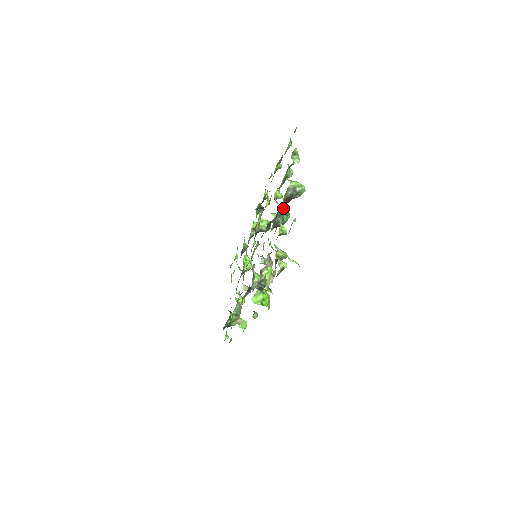
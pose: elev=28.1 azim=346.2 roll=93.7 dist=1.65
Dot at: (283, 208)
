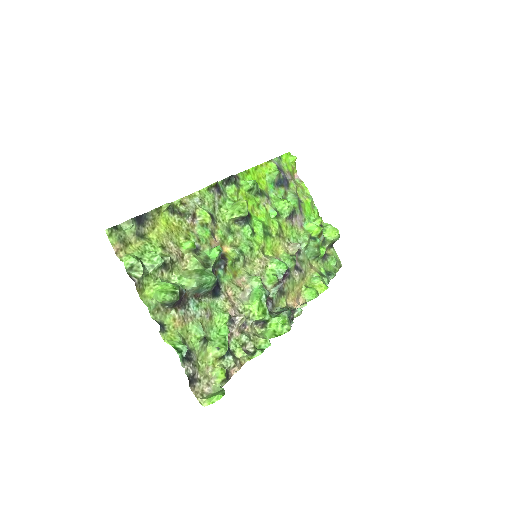
Dot at: (191, 289)
